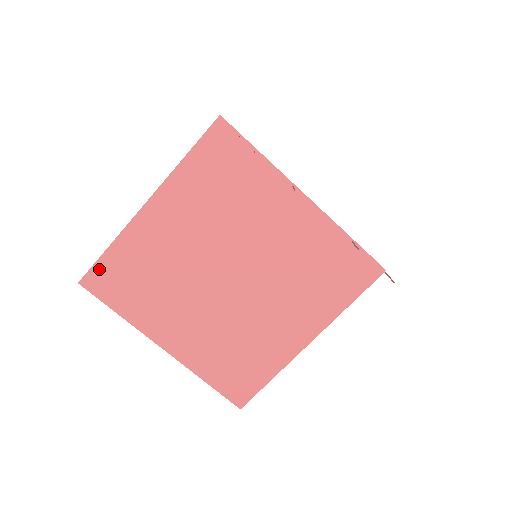
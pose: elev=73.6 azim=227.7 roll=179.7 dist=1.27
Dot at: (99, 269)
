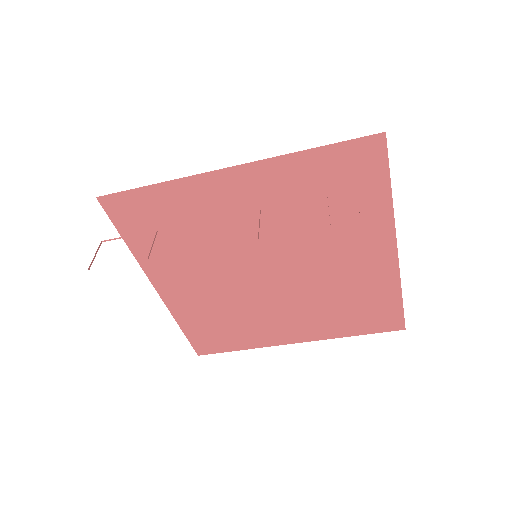
Dot at: (195, 341)
